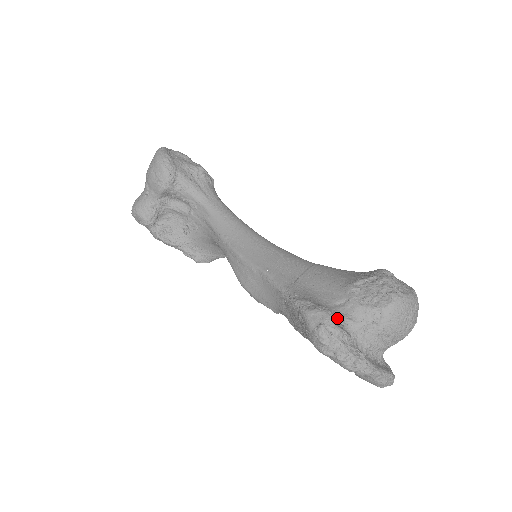
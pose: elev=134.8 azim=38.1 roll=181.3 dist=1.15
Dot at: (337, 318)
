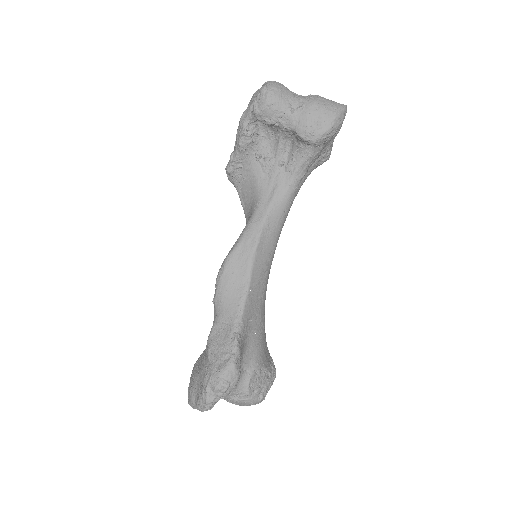
Dot at: occluded
